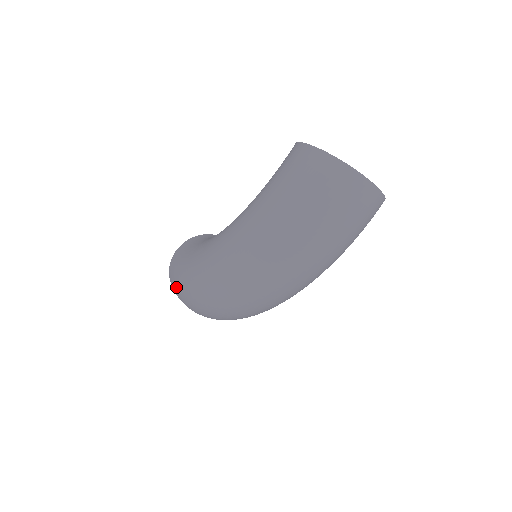
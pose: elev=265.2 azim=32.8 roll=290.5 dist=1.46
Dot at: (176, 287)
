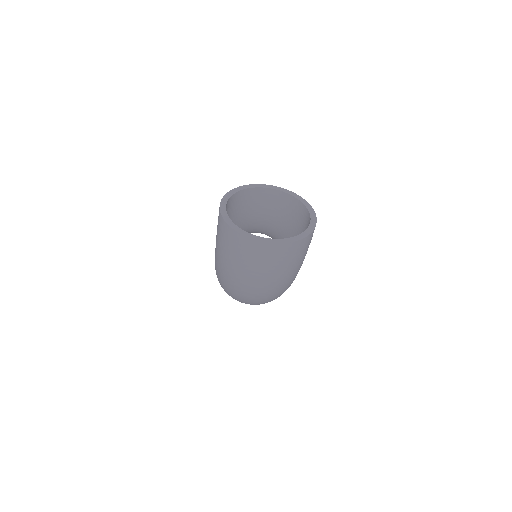
Dot at: occluded
